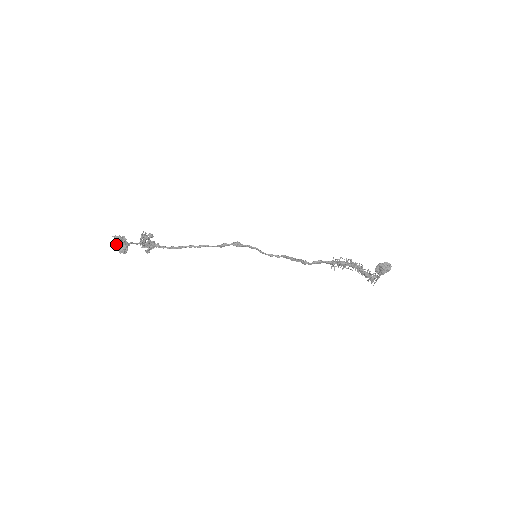
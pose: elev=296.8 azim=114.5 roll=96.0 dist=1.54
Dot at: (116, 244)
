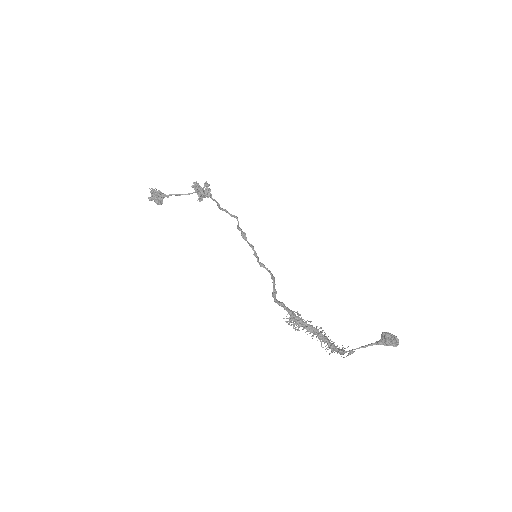
Dot at: (153, 195)
